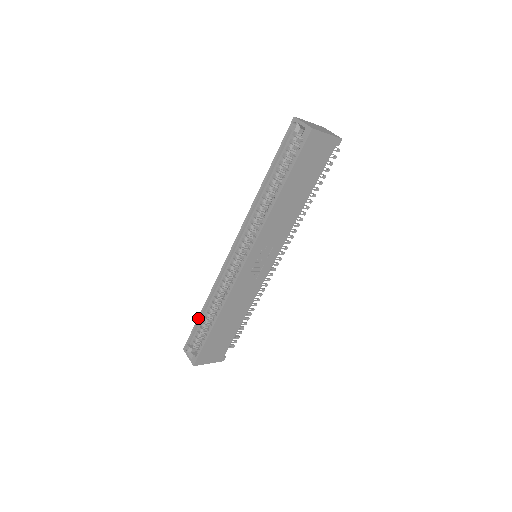
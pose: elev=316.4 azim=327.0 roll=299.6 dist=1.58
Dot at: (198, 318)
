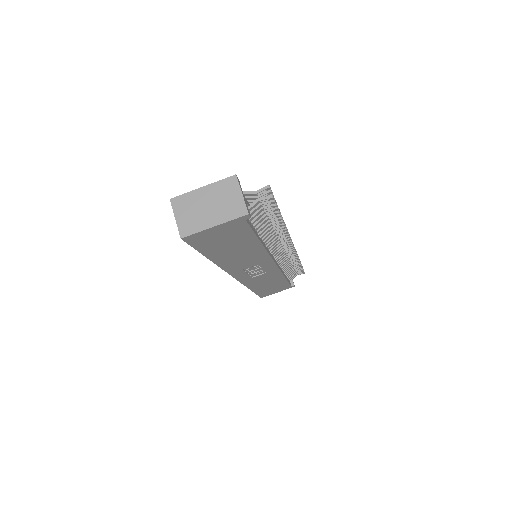
Dot at: occluded
